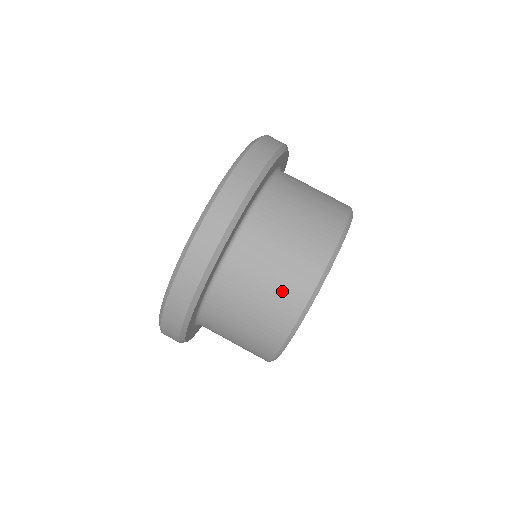
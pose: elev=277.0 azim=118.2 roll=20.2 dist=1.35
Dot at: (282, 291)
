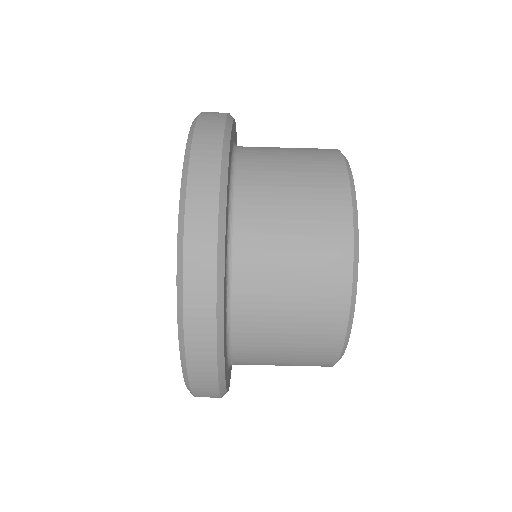
Dot at: (312, 333)
